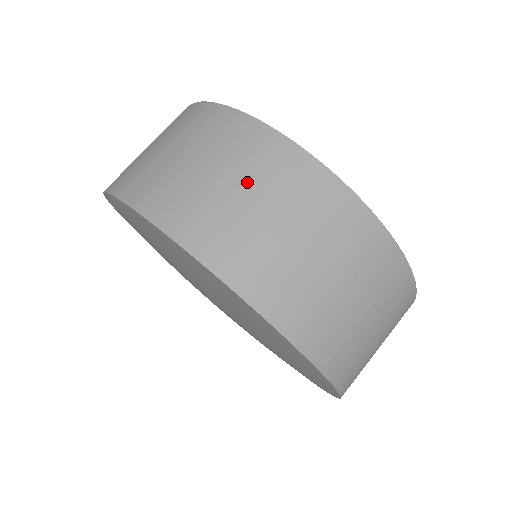
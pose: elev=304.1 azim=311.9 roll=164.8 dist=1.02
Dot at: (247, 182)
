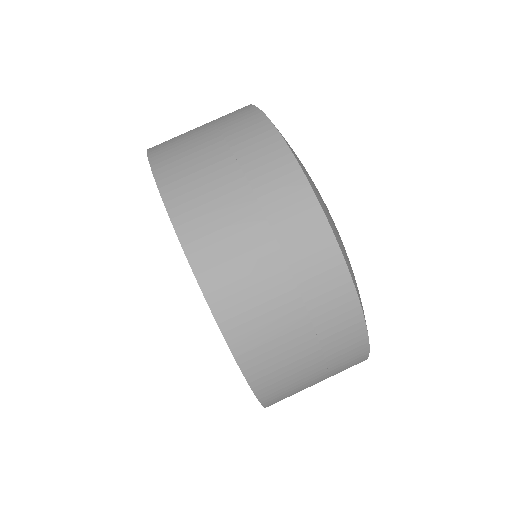
Dot at: (298, 300)
